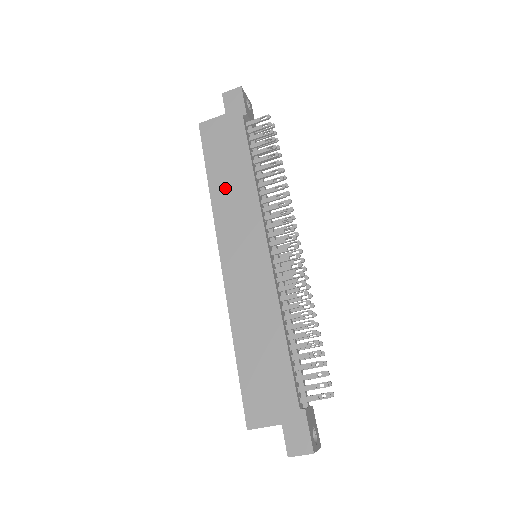
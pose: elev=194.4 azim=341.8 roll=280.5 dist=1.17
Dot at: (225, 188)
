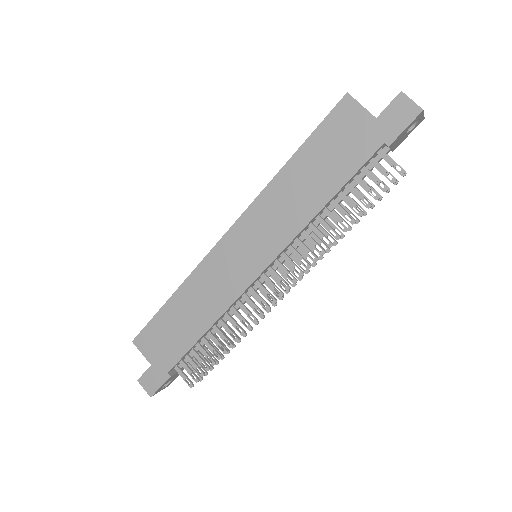
Dot at: (292, 186)
